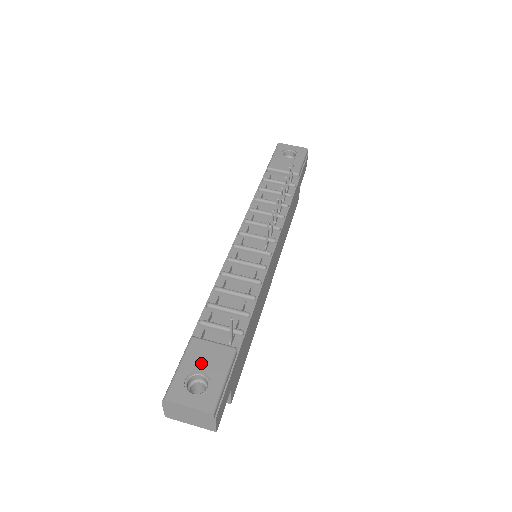
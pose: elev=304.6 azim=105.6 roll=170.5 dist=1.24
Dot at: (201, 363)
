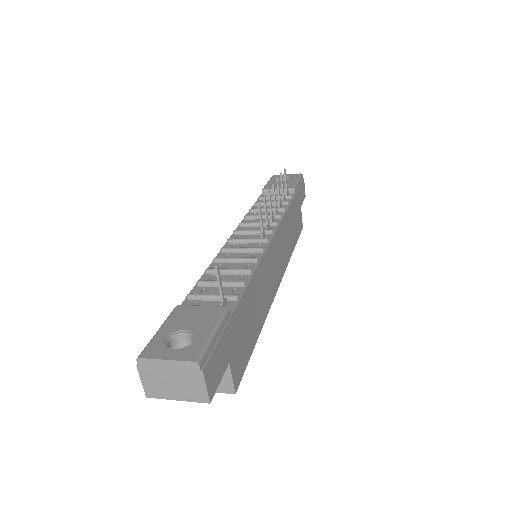
Dot at: (185, 323)
